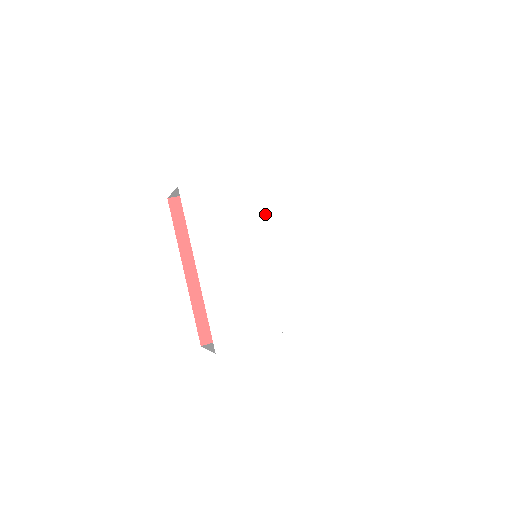
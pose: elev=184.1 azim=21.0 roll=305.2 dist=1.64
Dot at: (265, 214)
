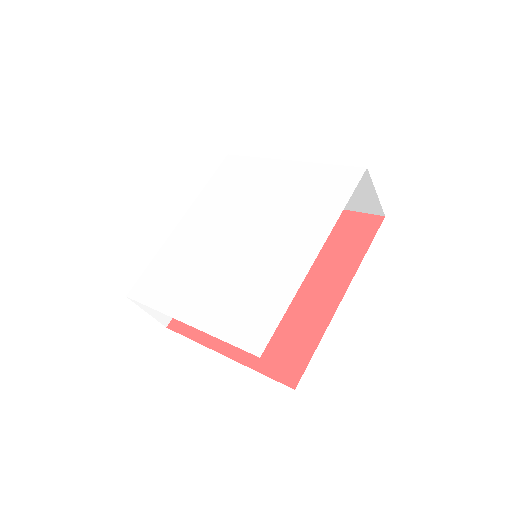
Dot at: (273, 198)
